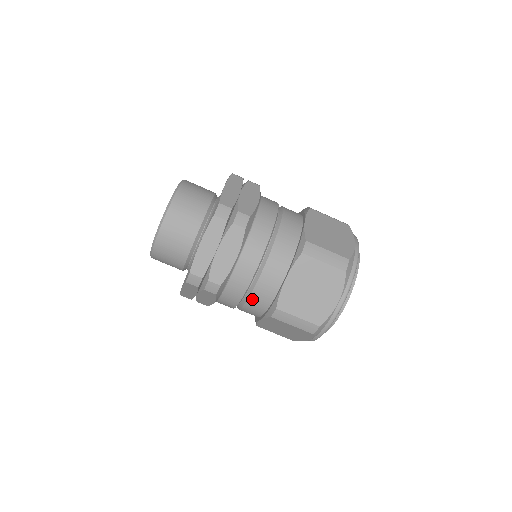
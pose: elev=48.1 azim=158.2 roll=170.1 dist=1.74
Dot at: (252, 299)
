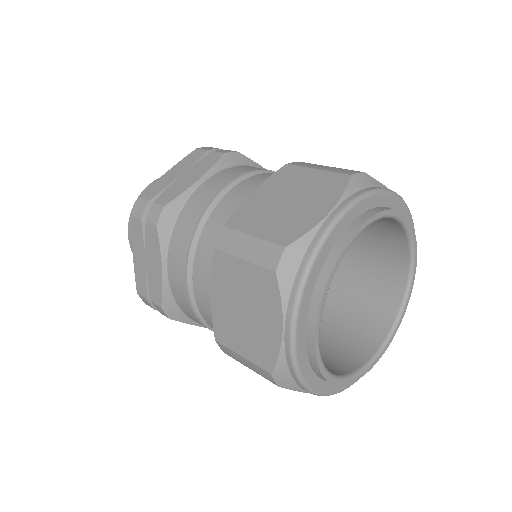
Dot at: (203, 240)
